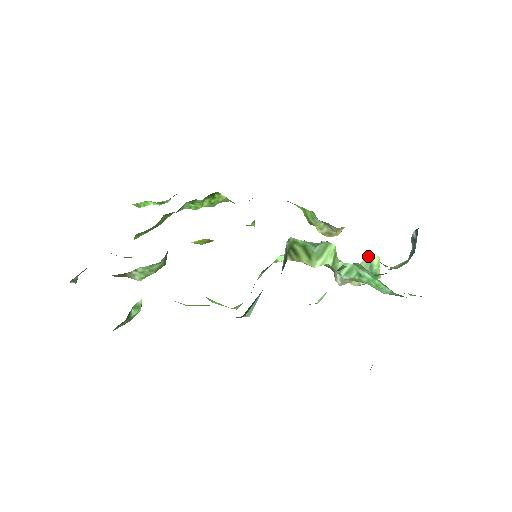
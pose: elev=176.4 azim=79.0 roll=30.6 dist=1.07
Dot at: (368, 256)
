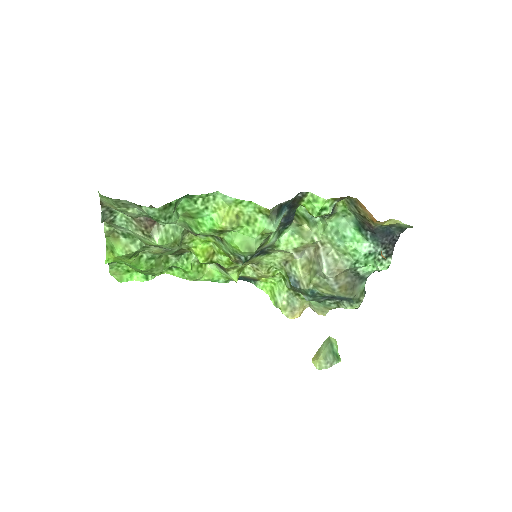
Dot at: occluded
